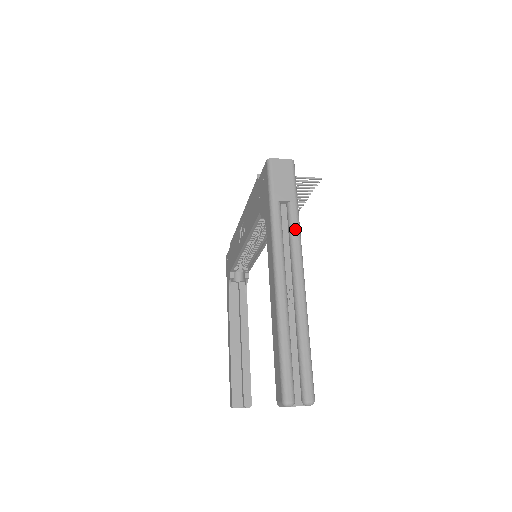
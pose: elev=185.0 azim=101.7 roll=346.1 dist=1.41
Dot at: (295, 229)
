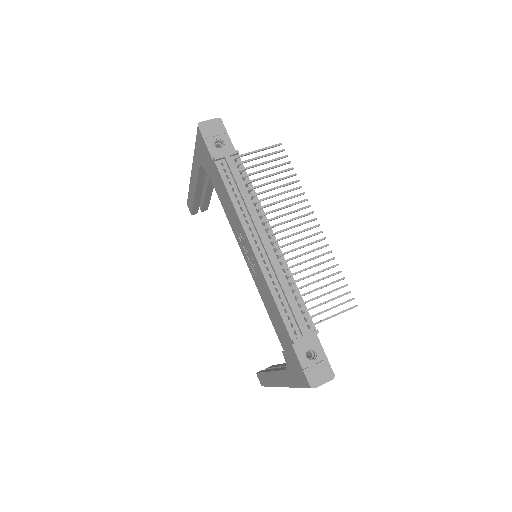
Dot at: occluded
